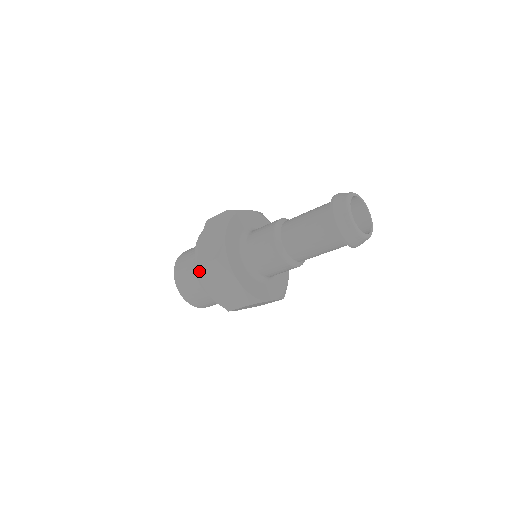
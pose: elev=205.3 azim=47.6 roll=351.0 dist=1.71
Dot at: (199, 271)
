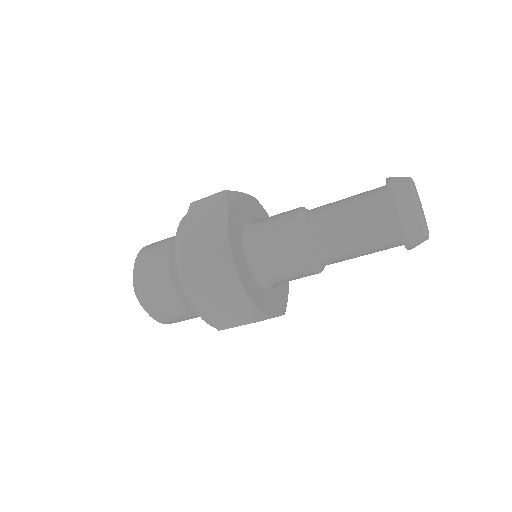
Dot at: (188, 209)
